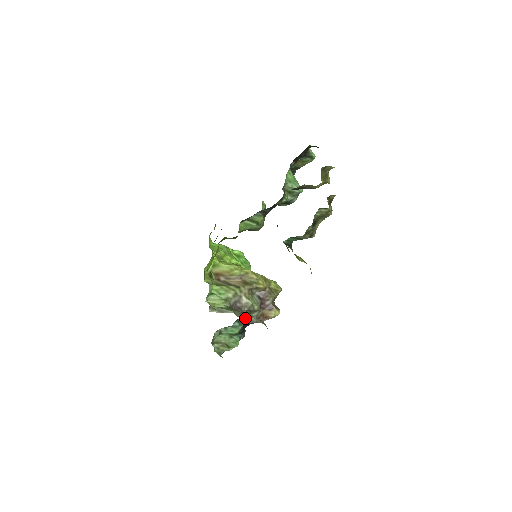
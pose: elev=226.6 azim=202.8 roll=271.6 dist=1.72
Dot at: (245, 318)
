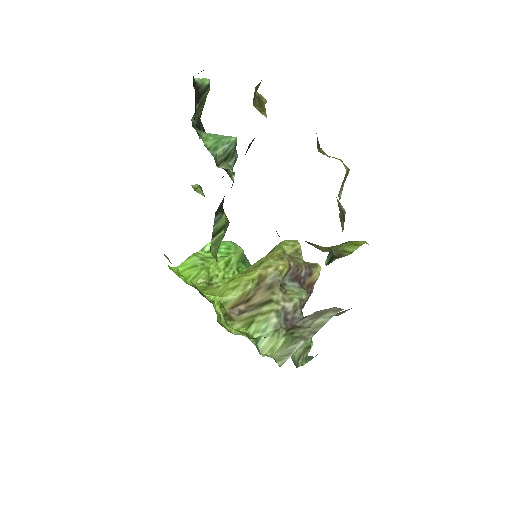
Dot at: (315, 327)
